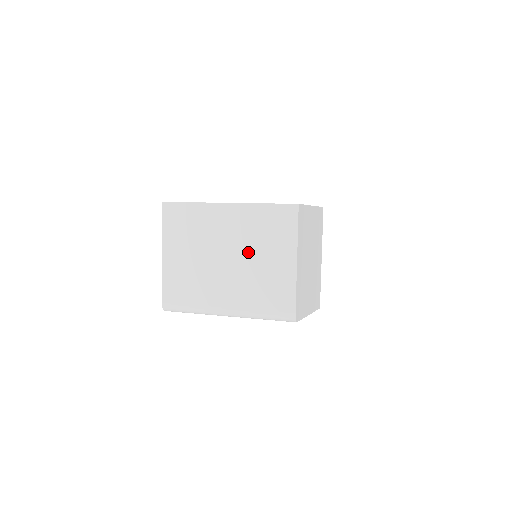
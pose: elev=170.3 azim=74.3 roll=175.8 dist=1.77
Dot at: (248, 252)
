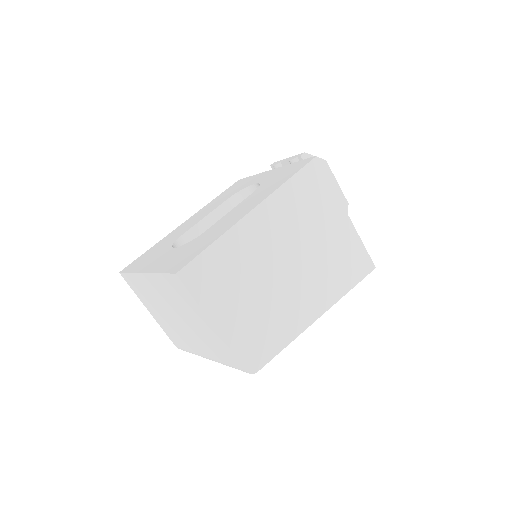
Dot at: (183, 315)
